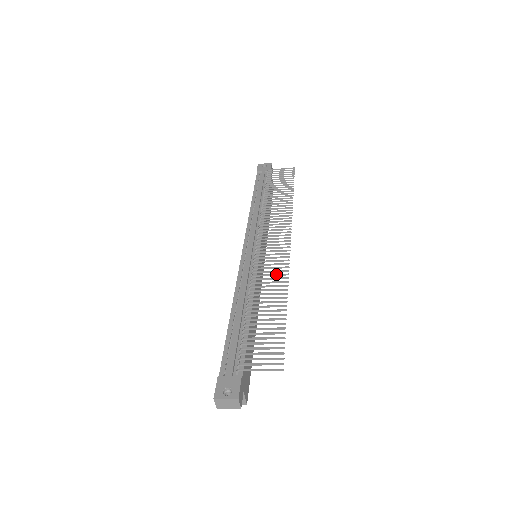
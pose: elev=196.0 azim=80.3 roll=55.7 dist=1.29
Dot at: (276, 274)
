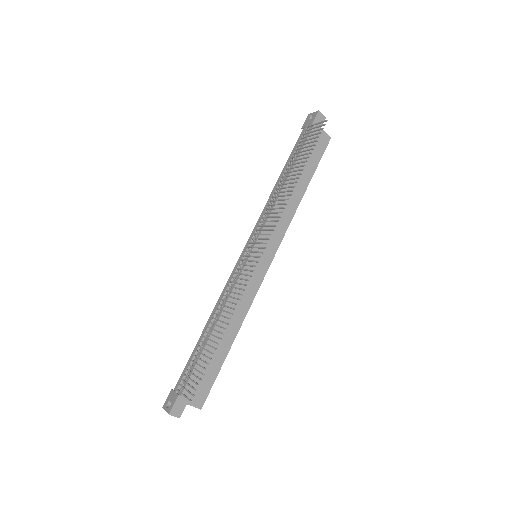
Dot at: (236, 293)
